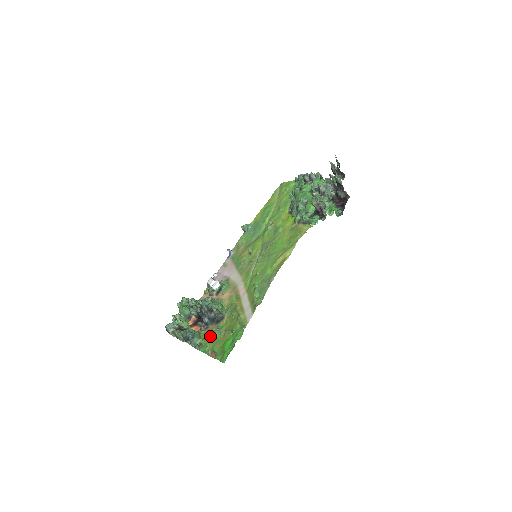
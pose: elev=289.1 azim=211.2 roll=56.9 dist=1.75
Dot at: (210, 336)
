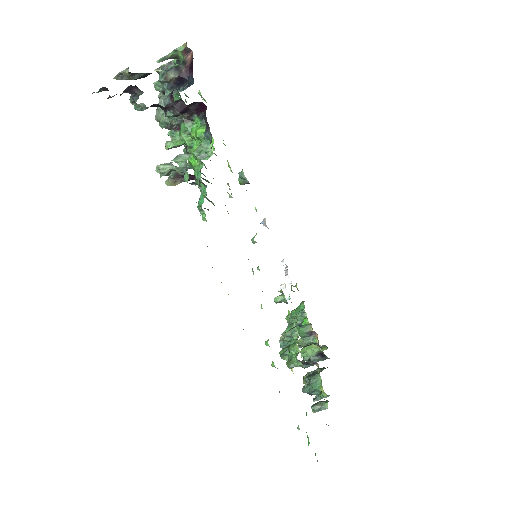
Dot at: occluded
